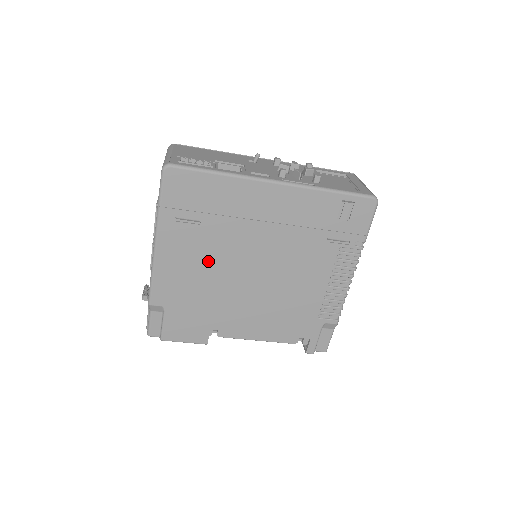
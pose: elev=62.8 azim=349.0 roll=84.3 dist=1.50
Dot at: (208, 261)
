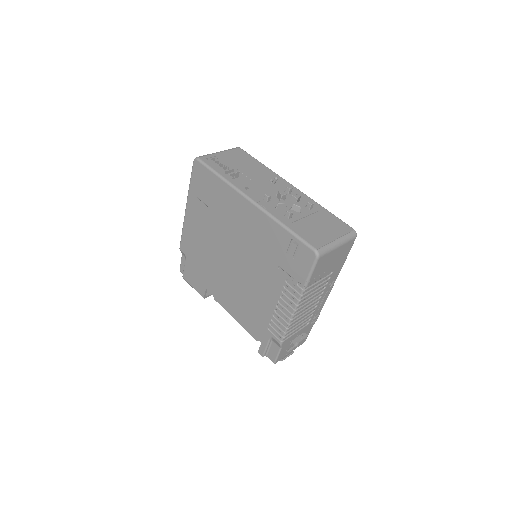
Dot at: (209, 237)
